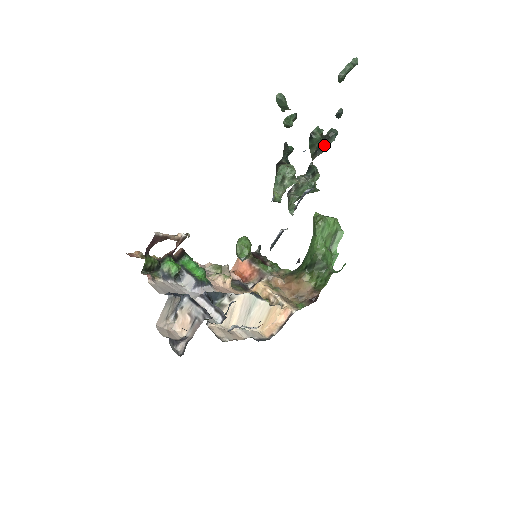
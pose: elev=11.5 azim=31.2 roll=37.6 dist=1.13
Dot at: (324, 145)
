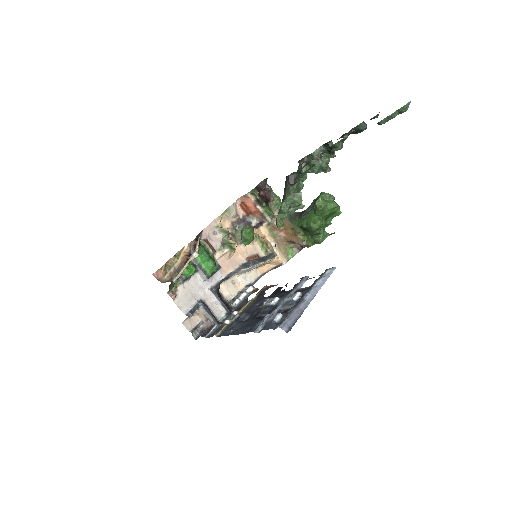
Dot at: occluded
